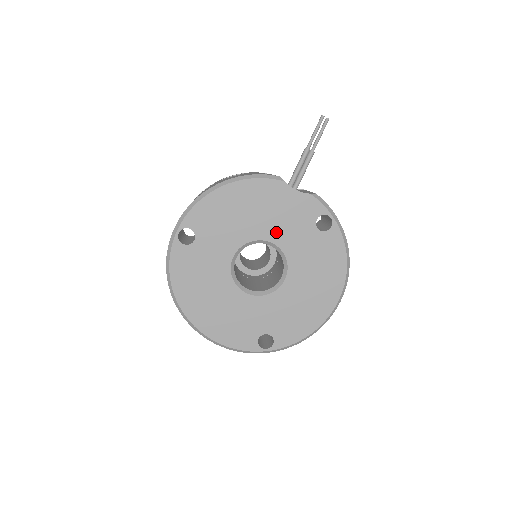
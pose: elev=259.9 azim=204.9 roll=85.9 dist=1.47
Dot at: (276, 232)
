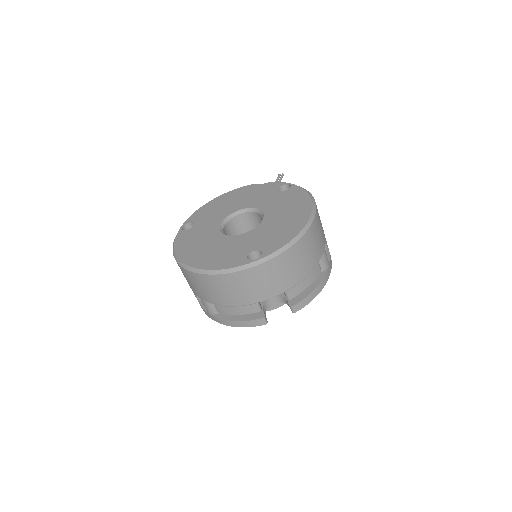
Dot at: (251, 203)
